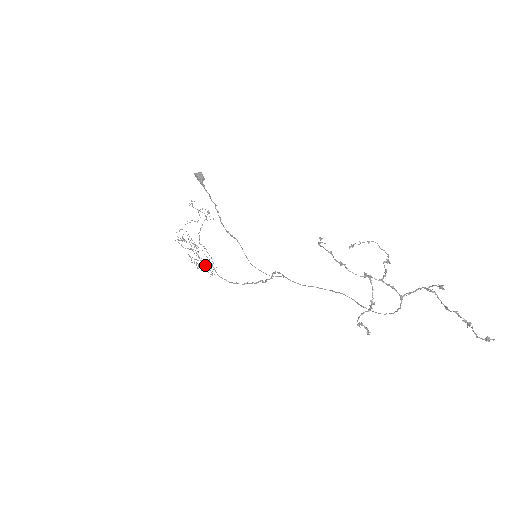
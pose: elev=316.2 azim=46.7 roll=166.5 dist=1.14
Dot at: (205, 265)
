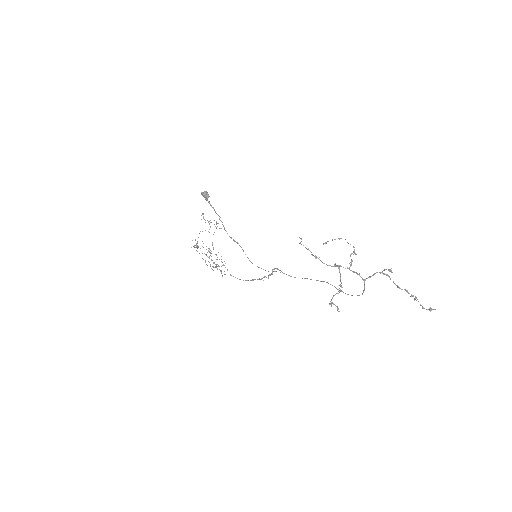
Dot at: occluded
